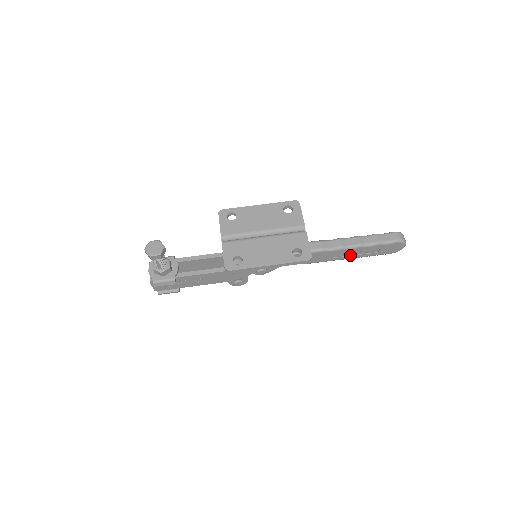
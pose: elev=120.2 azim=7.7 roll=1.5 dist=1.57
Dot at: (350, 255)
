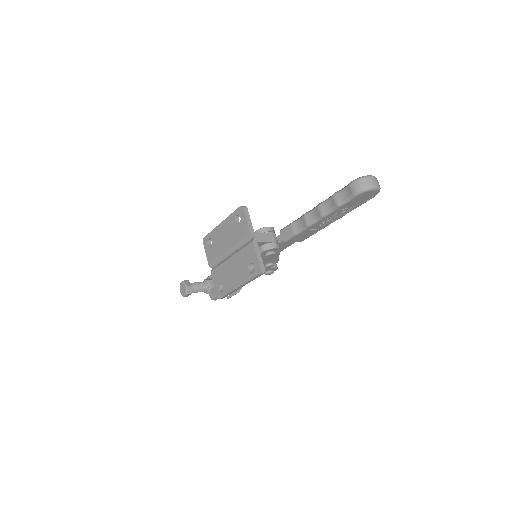
Dot at: (330, 220)
